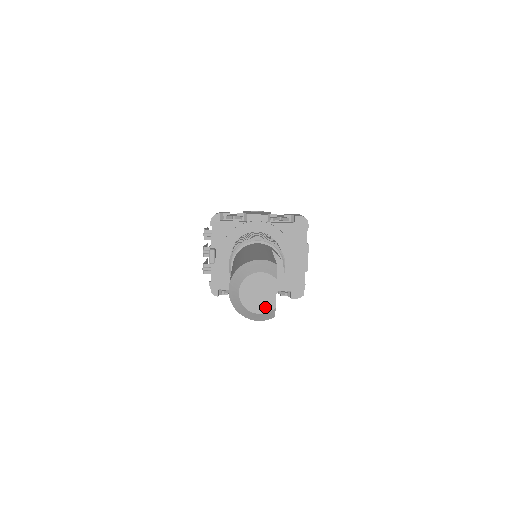
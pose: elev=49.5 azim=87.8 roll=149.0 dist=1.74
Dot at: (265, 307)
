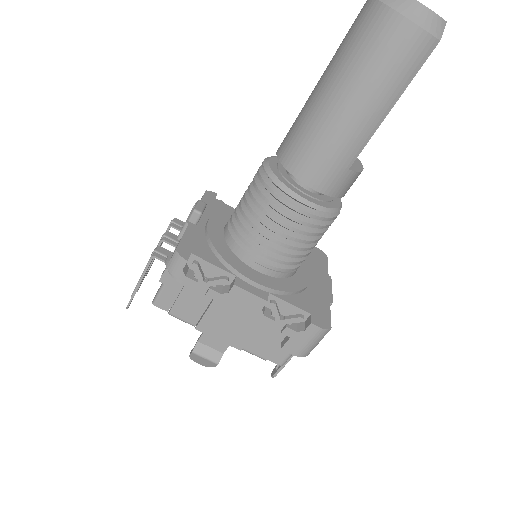
Dot at: (433, 12)
